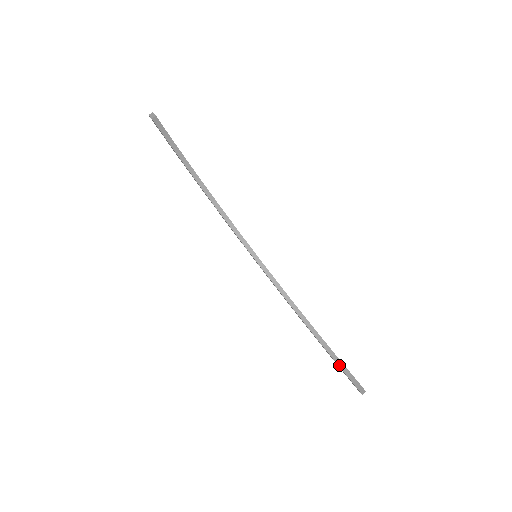
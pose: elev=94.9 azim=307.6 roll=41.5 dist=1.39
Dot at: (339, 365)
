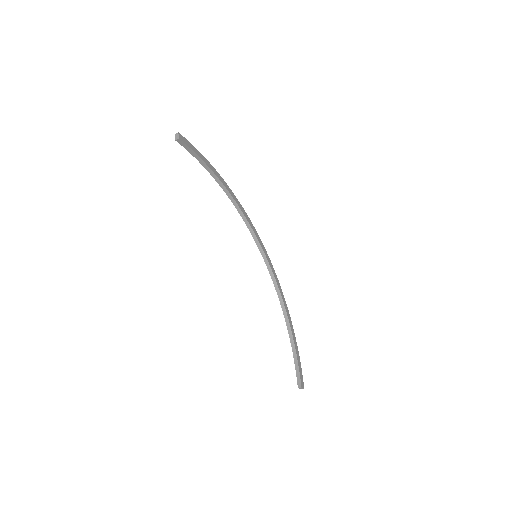
Dot at: (294, 360)
